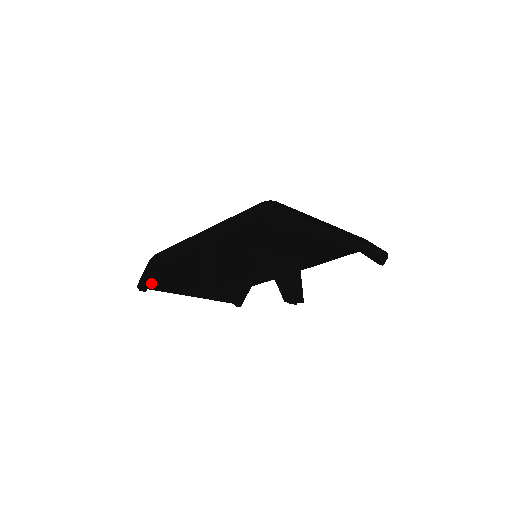
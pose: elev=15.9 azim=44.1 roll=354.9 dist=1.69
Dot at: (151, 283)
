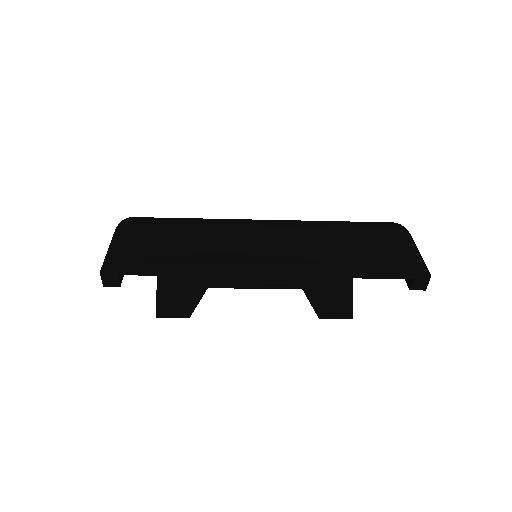
Dot at: occluded
